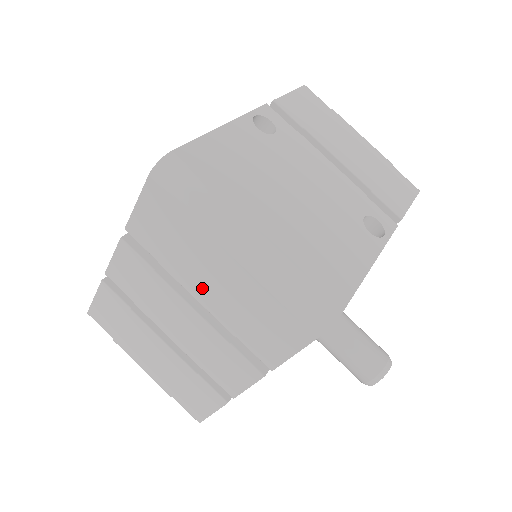
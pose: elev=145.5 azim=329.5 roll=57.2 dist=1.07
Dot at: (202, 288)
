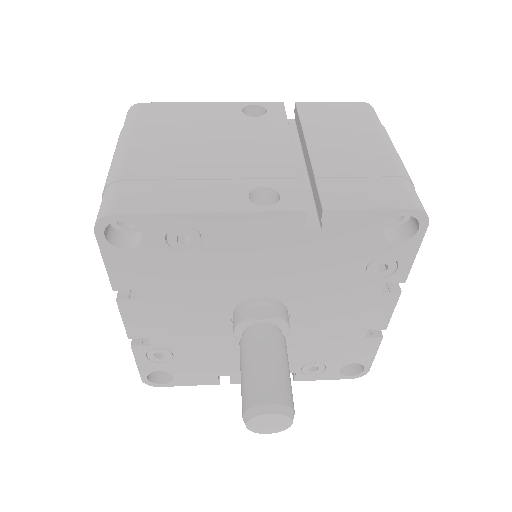
Dot at: occluded
